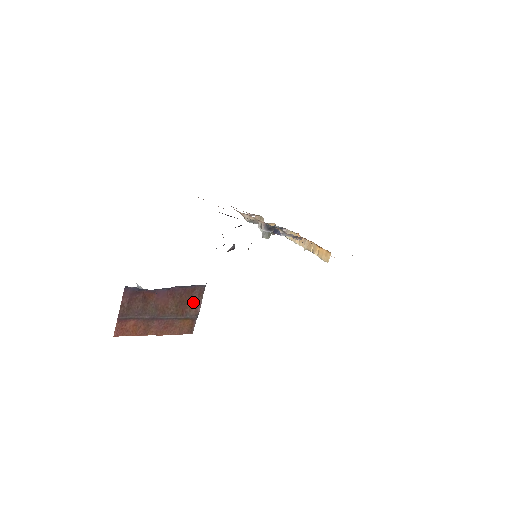
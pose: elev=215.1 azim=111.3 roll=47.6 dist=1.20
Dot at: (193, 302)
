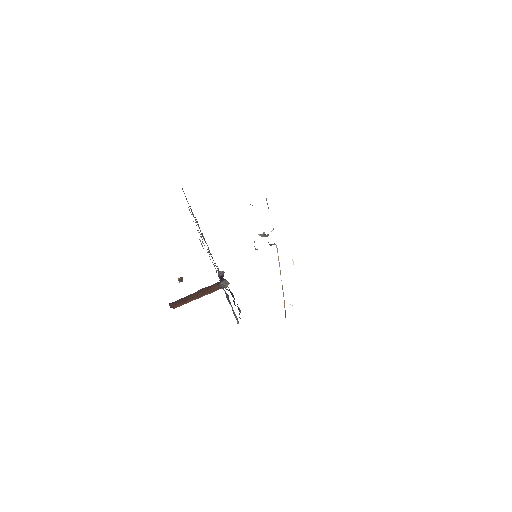
Dot at: (216, 285)
